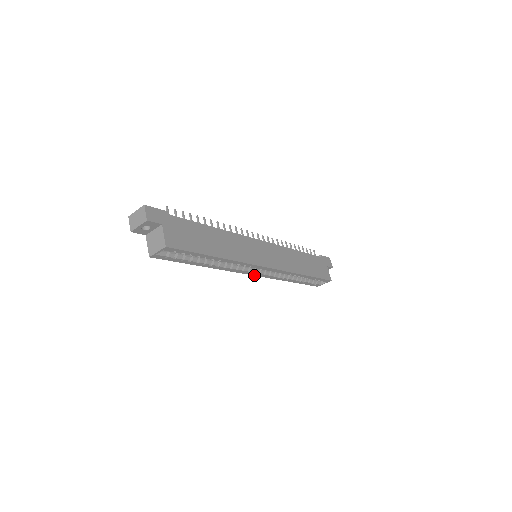
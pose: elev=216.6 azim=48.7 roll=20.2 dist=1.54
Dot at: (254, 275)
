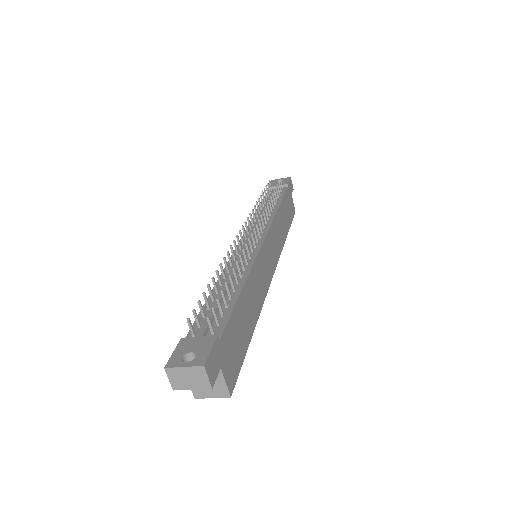
Dot at: occluded
